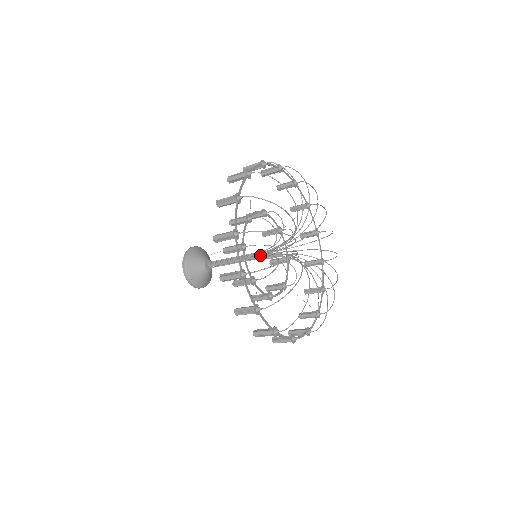
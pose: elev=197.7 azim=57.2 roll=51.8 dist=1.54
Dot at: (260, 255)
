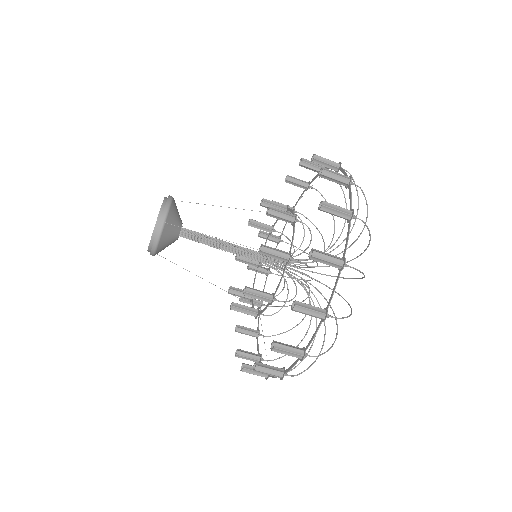
Dot at: (265, 256)
